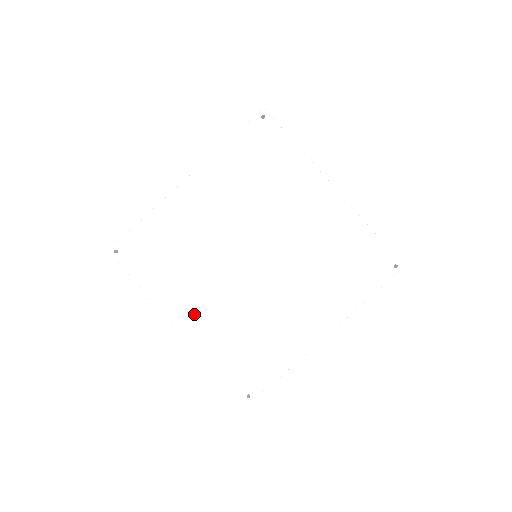
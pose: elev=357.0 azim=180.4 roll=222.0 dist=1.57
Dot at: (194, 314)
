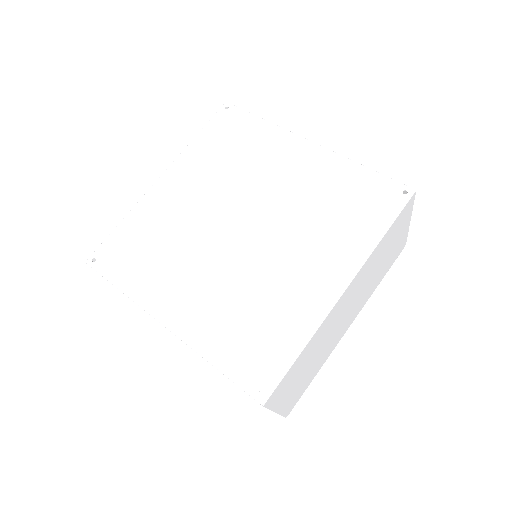
Dot at: (180, 304)
